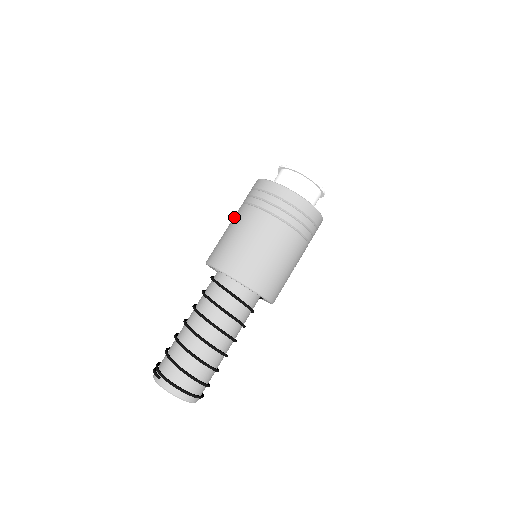
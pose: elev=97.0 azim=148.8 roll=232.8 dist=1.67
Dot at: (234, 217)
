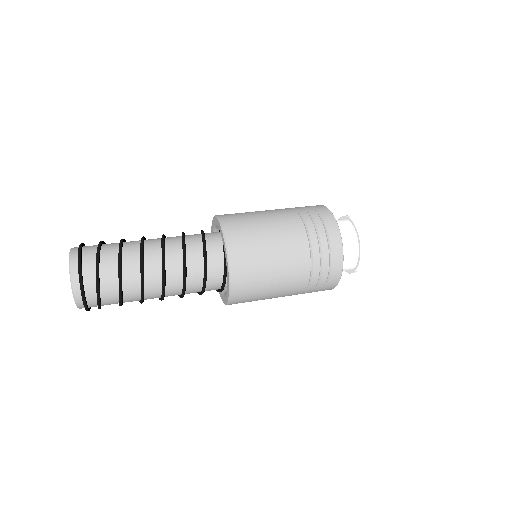
Dot at: occluded
